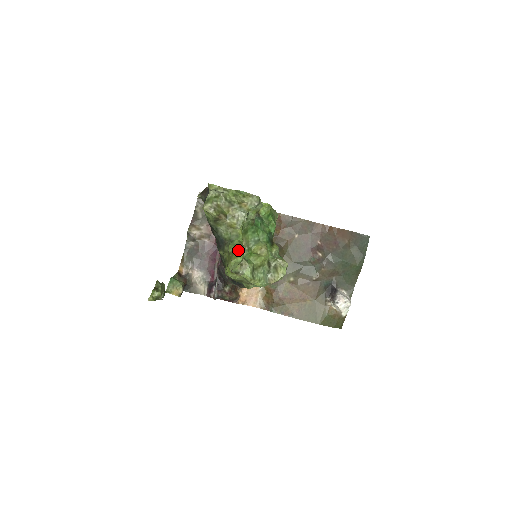
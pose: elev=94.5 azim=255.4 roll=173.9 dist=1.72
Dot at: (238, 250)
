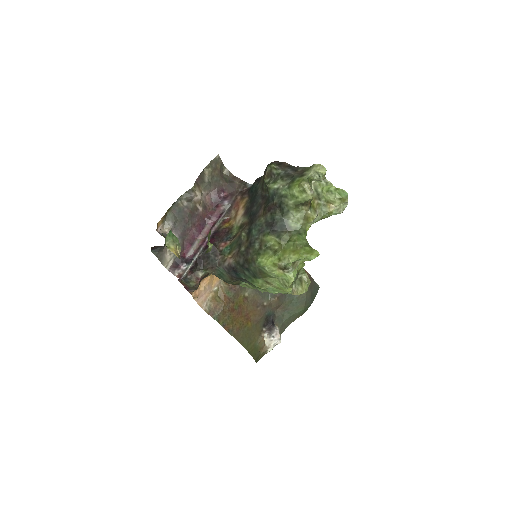
Dot at: (311, 247)
